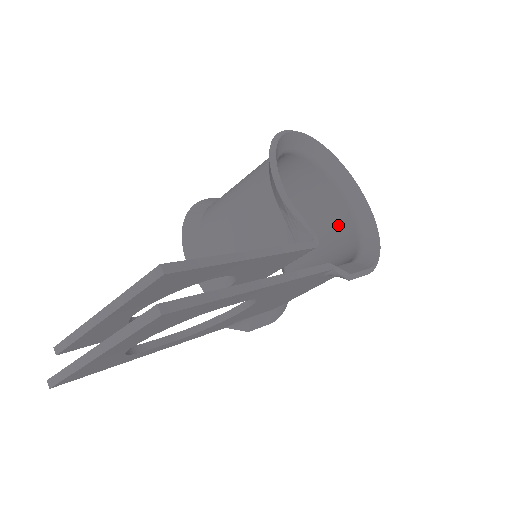
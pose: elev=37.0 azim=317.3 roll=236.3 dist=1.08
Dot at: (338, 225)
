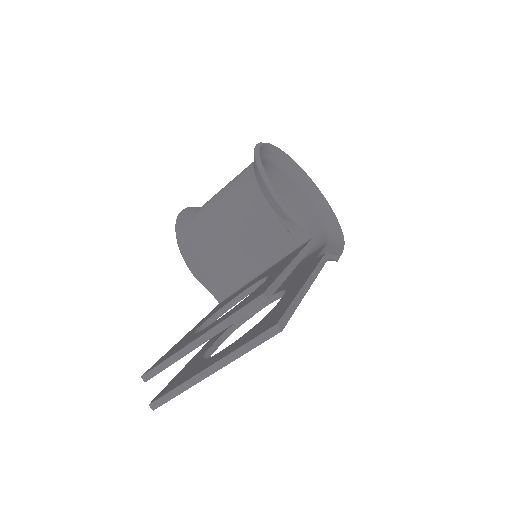
Dot at: (300, 213)
